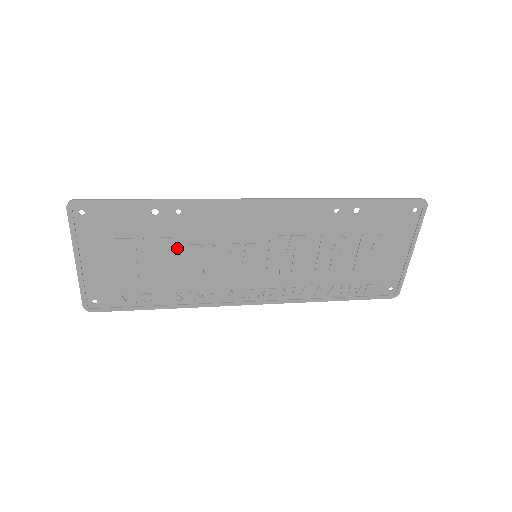
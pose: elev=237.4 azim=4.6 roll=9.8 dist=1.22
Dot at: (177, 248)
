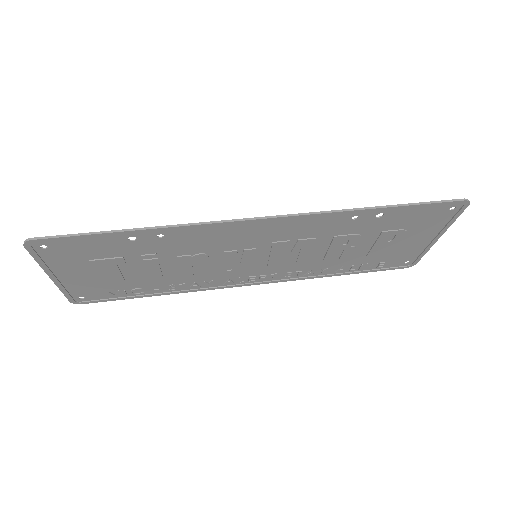
Dot at: (164, 259)
